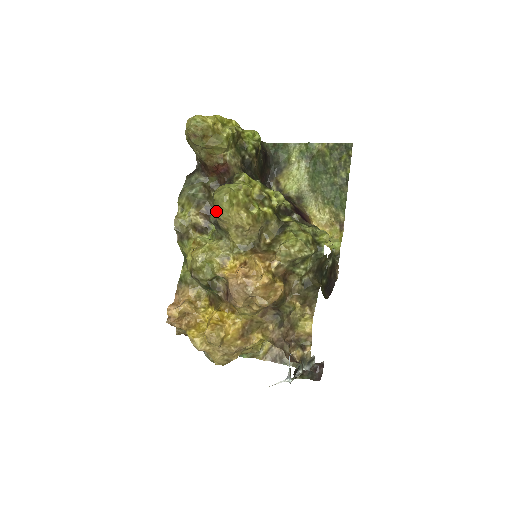
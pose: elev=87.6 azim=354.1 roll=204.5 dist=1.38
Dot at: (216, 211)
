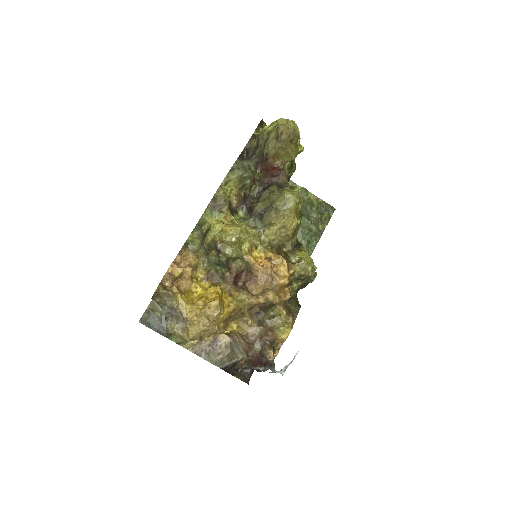
Dot at: (281, 205)
